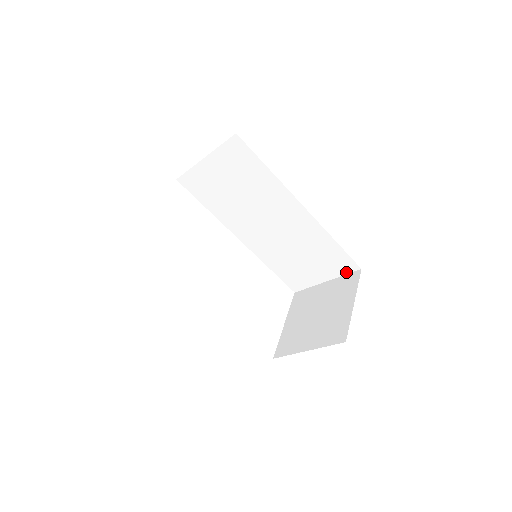
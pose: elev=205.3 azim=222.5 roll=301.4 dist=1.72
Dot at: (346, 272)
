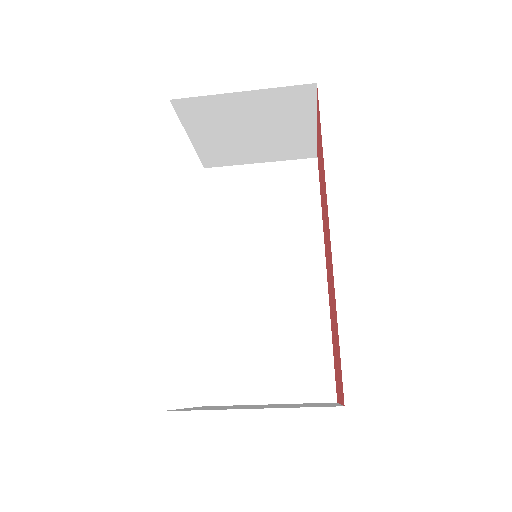
Dot at: (311, 399)
